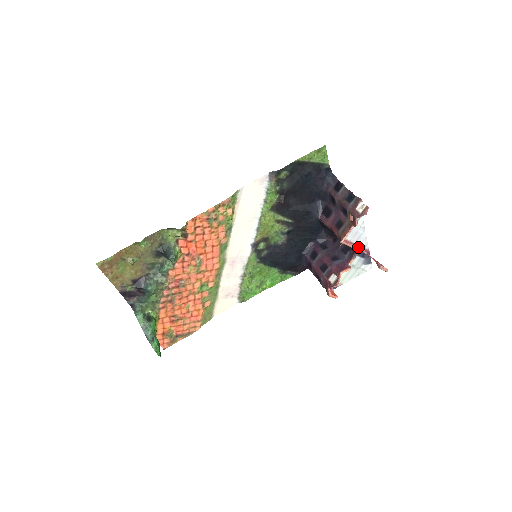
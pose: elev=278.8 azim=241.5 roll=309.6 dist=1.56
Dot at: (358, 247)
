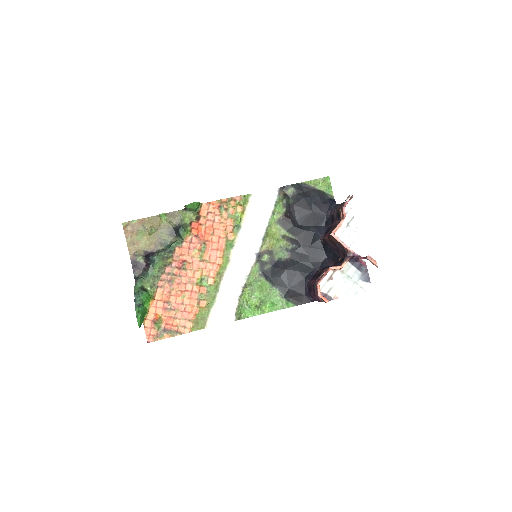
Dot at: (351, 250)
